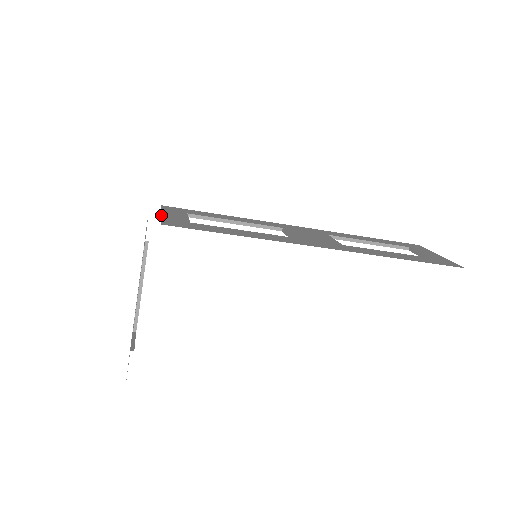
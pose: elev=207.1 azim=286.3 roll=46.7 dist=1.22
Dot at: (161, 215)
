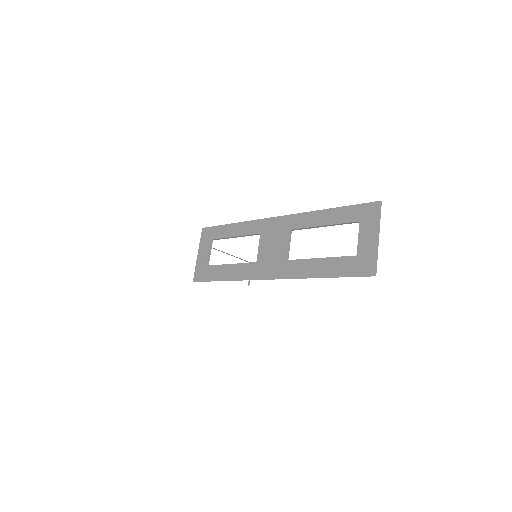
Dot at: (197, 259)
